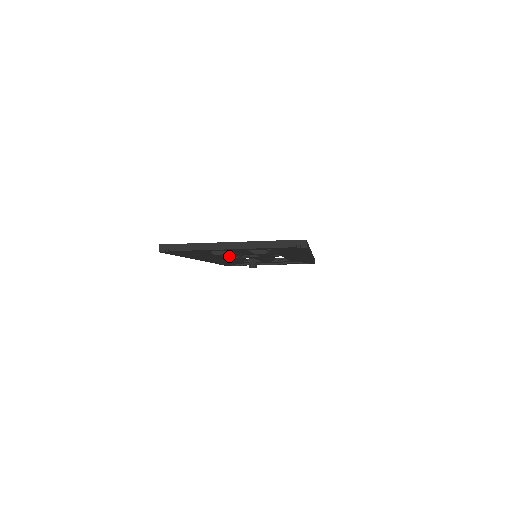
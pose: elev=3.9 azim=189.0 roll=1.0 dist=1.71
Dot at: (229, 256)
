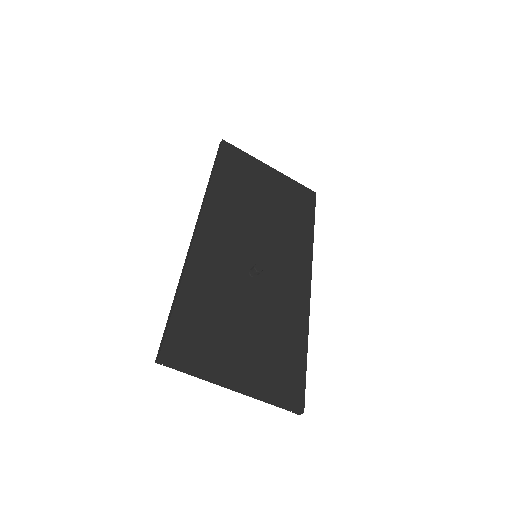
Dot at: occluded
